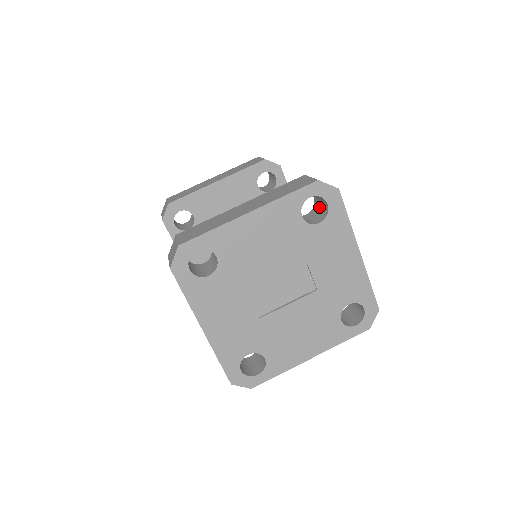
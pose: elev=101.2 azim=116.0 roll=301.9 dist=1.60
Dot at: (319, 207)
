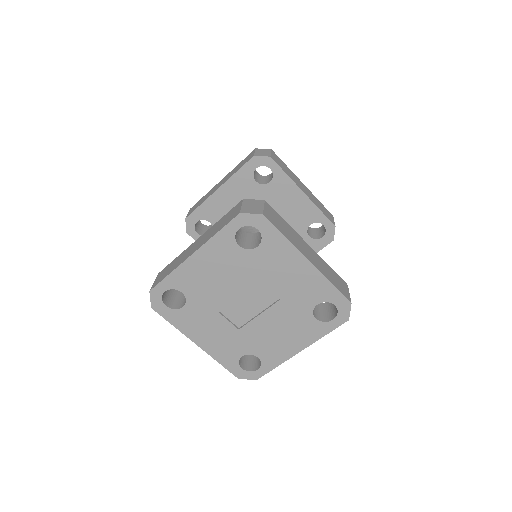
Dot at: occluded
